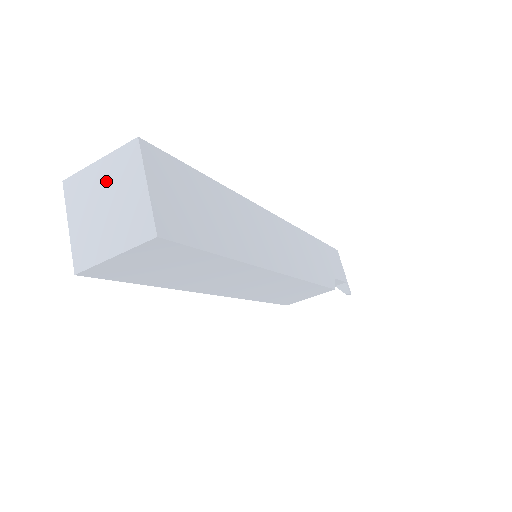
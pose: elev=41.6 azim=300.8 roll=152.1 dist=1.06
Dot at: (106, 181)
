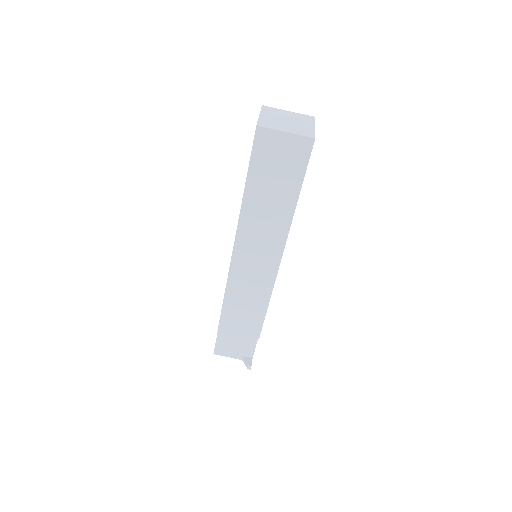
Dot at: (291, 116)
